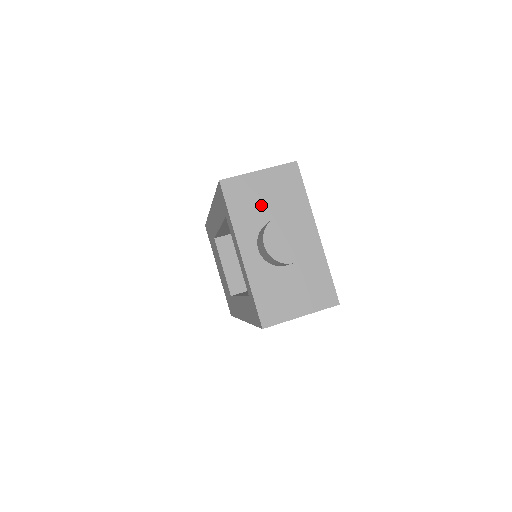
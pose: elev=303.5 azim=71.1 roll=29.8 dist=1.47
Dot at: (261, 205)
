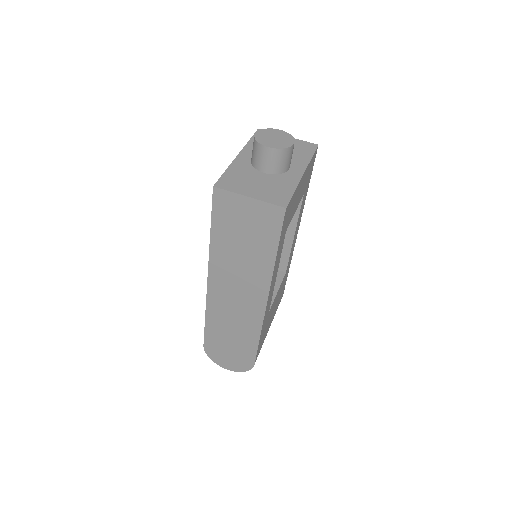
Dot at: occluded
